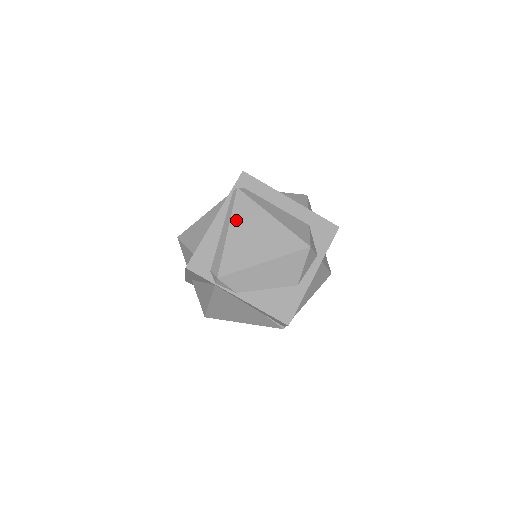
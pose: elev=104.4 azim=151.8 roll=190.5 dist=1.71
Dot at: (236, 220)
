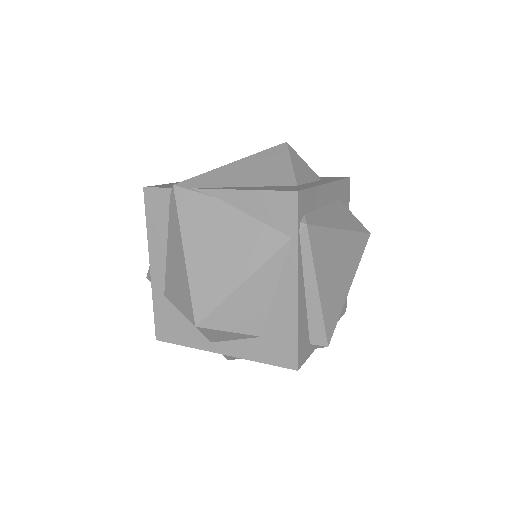
Dot at: (320, 268)
